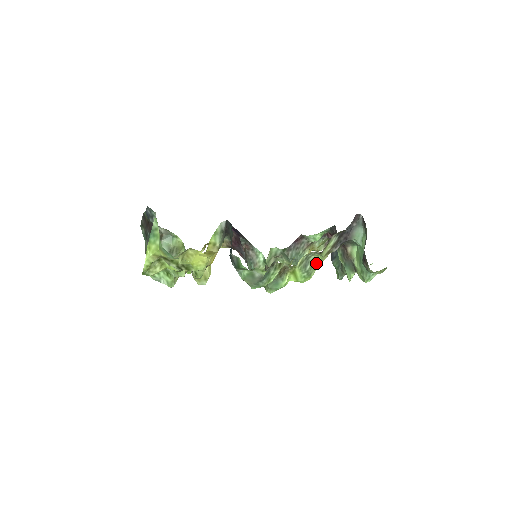
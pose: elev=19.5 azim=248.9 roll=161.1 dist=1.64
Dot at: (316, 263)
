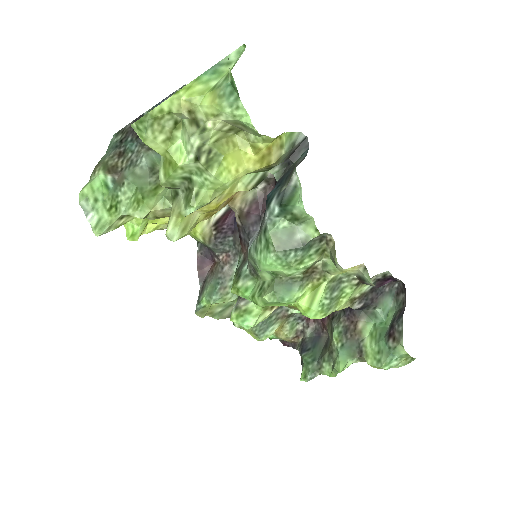
Dot at: (342, 298)
